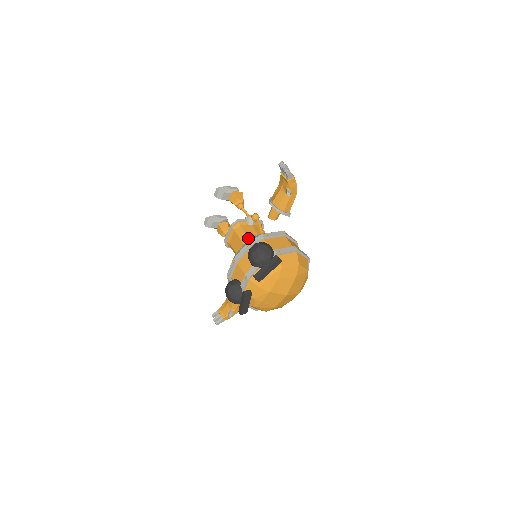
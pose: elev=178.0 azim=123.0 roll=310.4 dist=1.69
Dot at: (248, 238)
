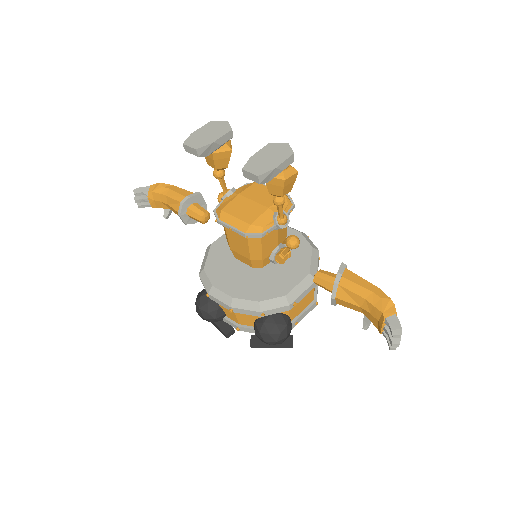
Dot at: (262, 259)
